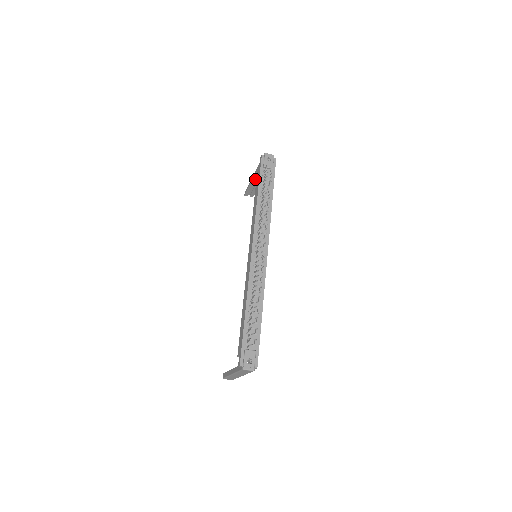
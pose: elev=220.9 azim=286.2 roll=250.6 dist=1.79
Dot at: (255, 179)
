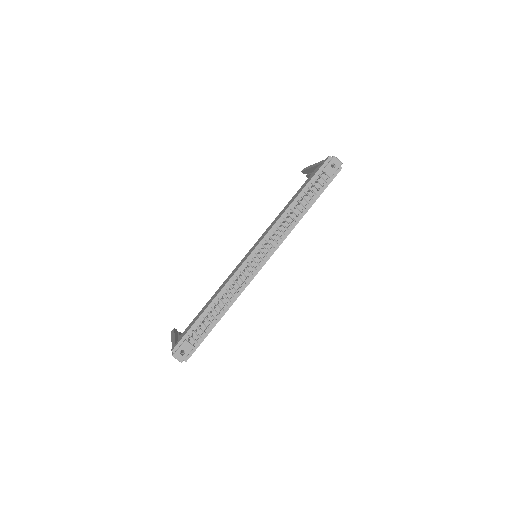
Dot at: occluded
